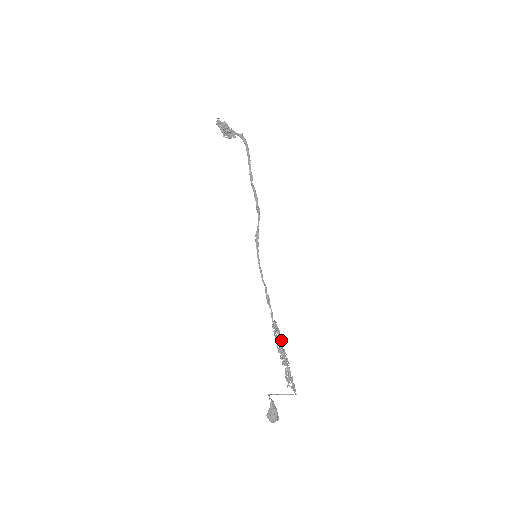
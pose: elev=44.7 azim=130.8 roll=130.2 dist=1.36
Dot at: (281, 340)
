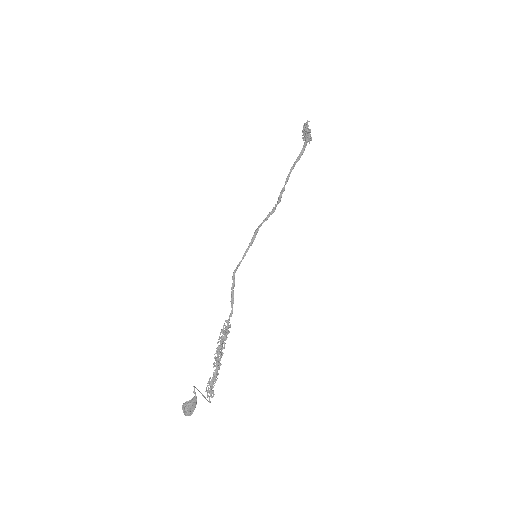
Dot at: (222, 341)
